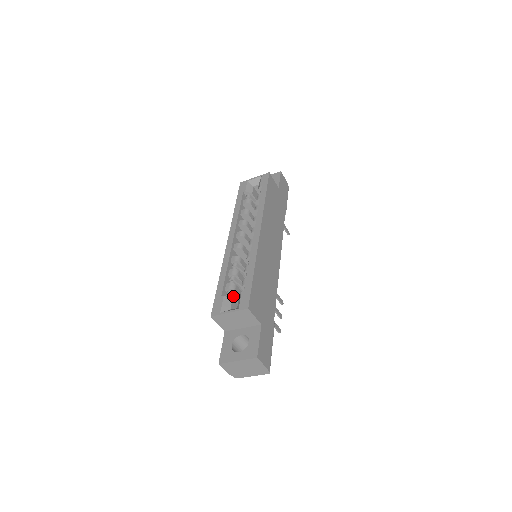
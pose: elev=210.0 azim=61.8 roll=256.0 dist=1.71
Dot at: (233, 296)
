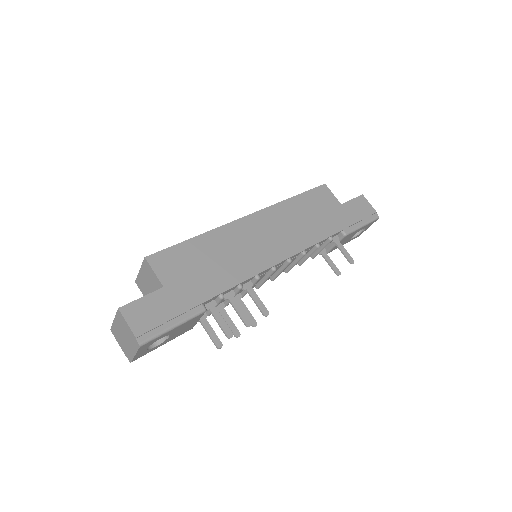
Dot at: occluded
